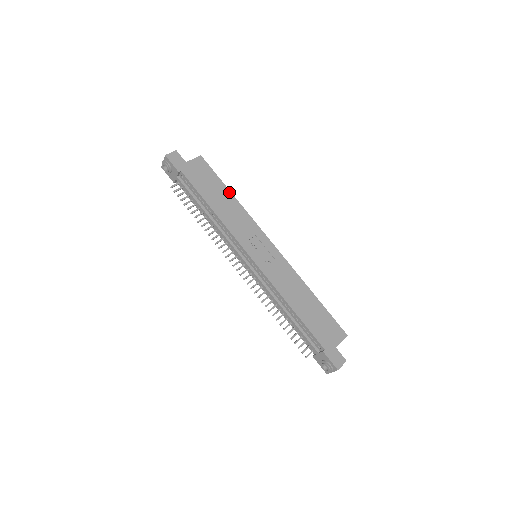
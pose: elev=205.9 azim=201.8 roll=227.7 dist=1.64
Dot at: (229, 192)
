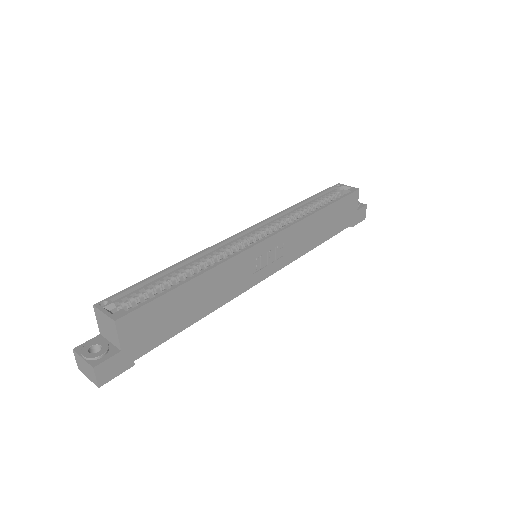
Dot at: (190, 283)
